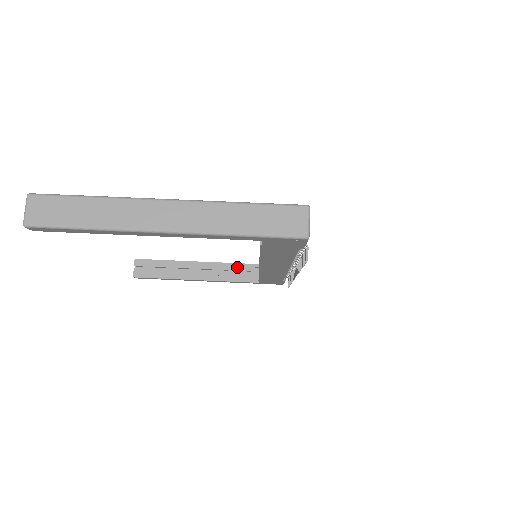
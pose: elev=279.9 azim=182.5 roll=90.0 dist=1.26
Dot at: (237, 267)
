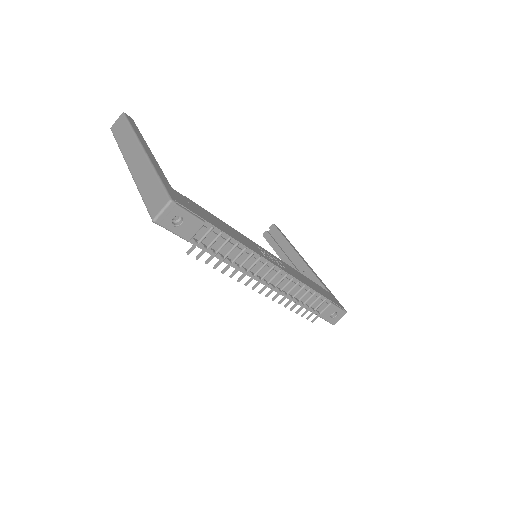
Dot at: (316, 281)
